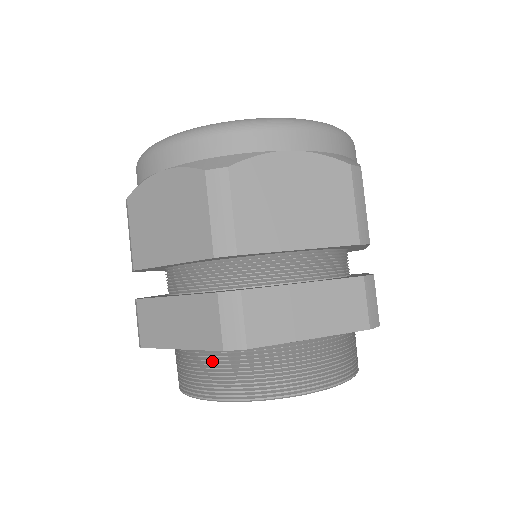
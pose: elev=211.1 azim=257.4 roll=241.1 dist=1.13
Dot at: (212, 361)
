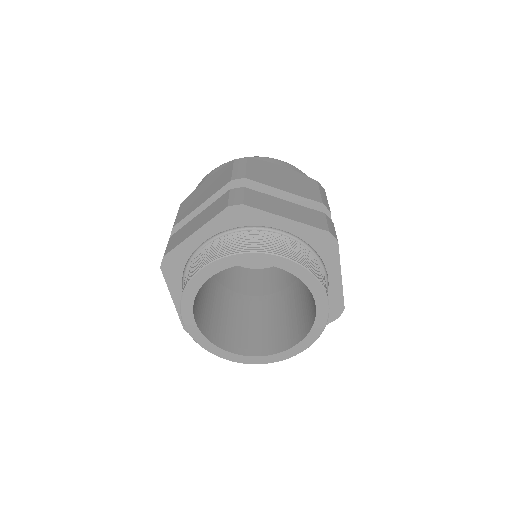
Dot at: (215, 245)
